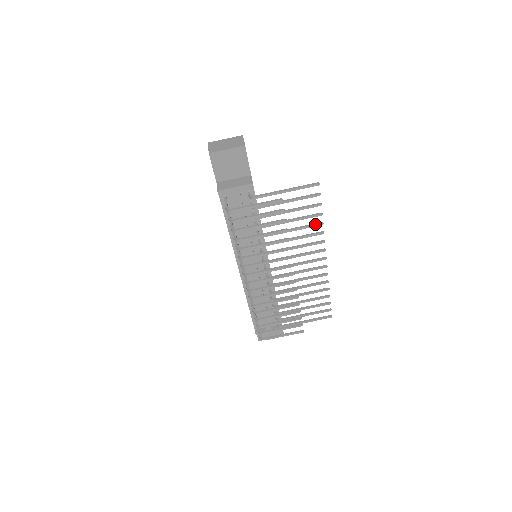
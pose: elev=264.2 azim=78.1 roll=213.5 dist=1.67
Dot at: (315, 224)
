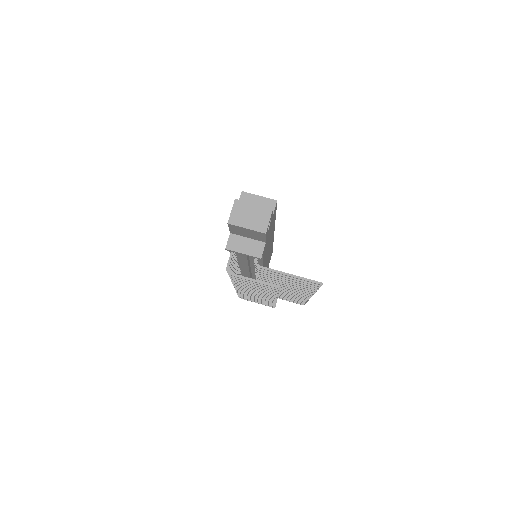
Dot at: (309, 289)
